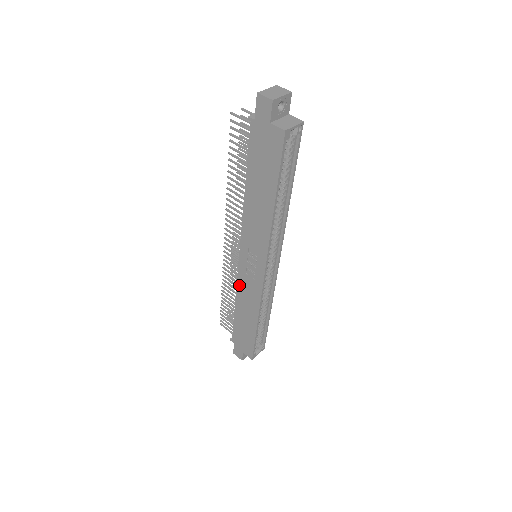
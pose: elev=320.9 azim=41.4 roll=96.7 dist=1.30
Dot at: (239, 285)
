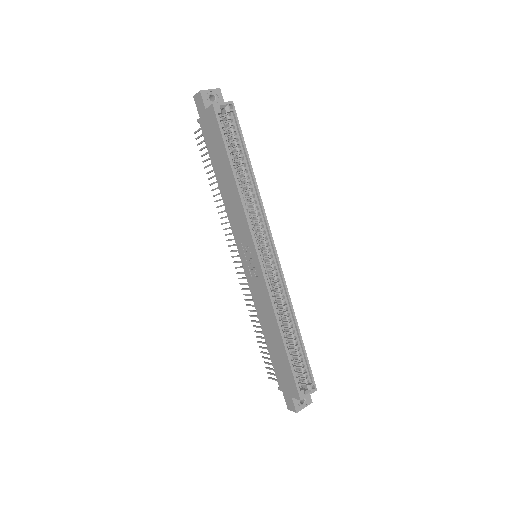
Dot at: (254, 298)
